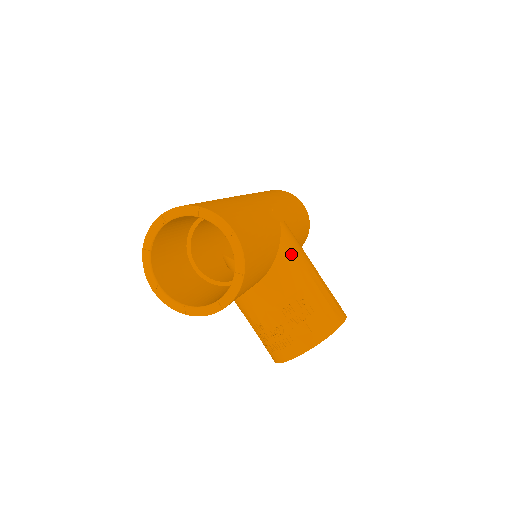
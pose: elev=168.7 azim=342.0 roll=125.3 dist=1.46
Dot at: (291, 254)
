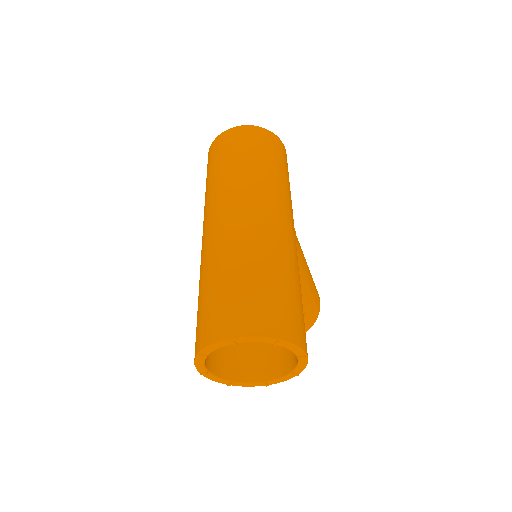
Dot at: (300, 274)
